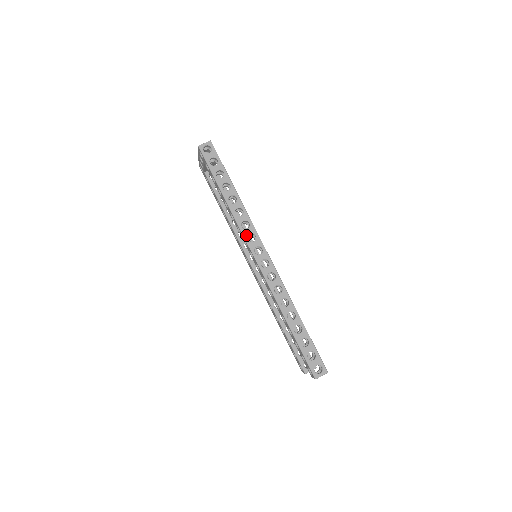
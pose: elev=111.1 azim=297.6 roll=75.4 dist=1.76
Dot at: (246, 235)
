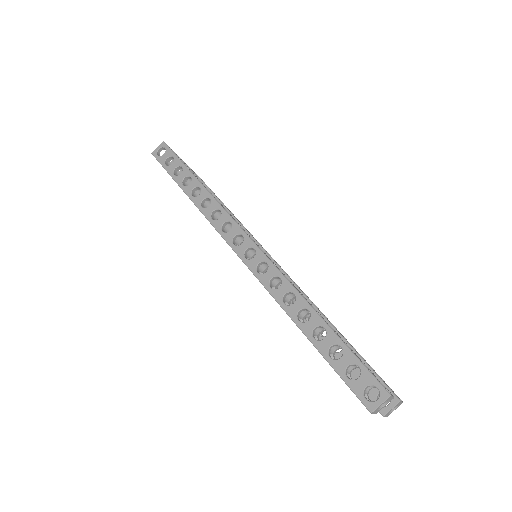
Dot at: (219, 227)
